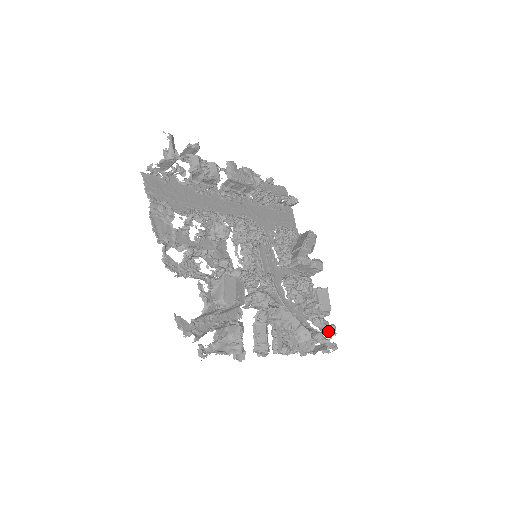
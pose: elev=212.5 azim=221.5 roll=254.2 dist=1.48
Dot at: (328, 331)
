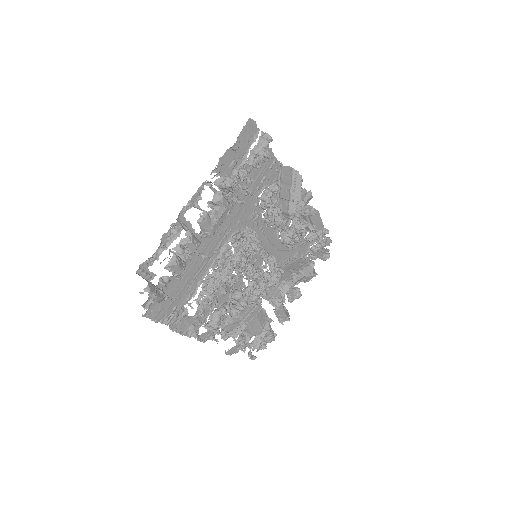
Dot at: occluded
